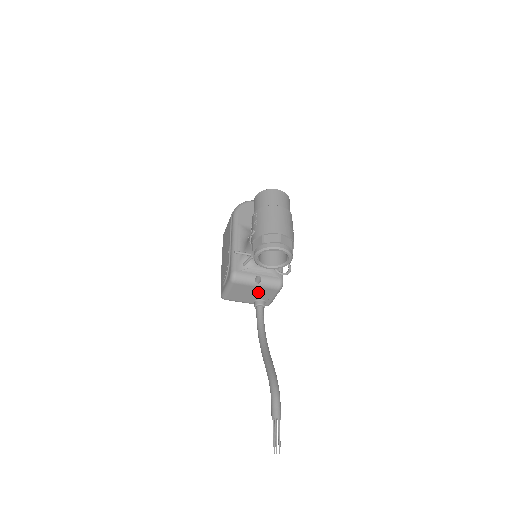
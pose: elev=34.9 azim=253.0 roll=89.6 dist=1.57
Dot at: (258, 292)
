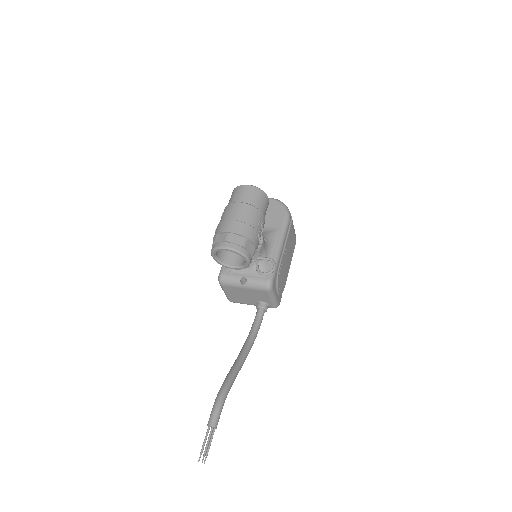
Dot at: (251, 294)
